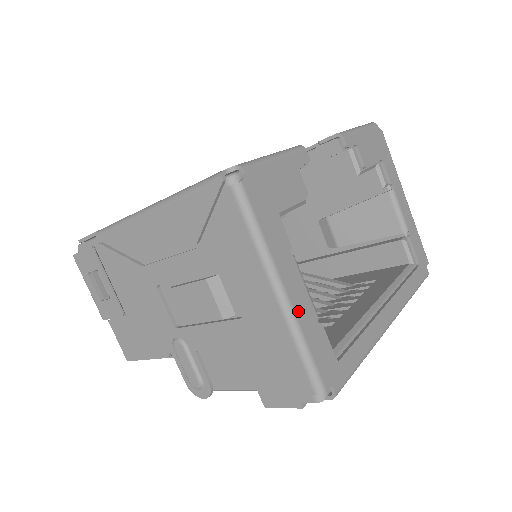
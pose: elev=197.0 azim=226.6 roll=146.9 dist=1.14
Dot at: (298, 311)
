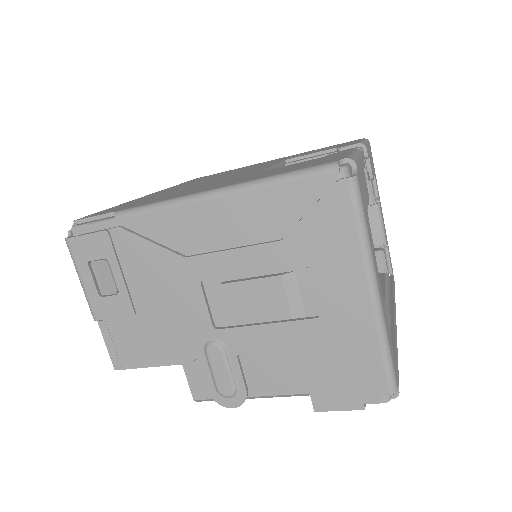
Dot at: (383, 311)
